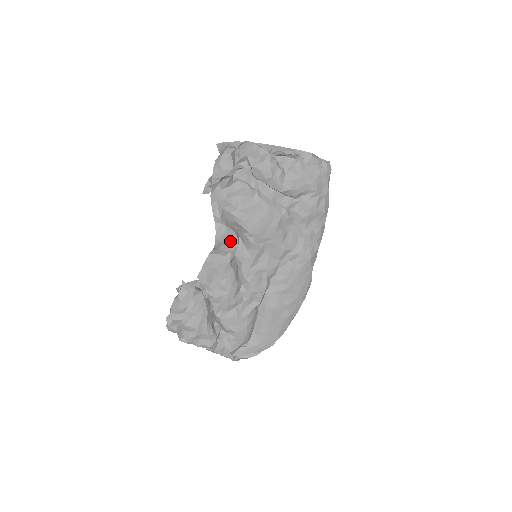
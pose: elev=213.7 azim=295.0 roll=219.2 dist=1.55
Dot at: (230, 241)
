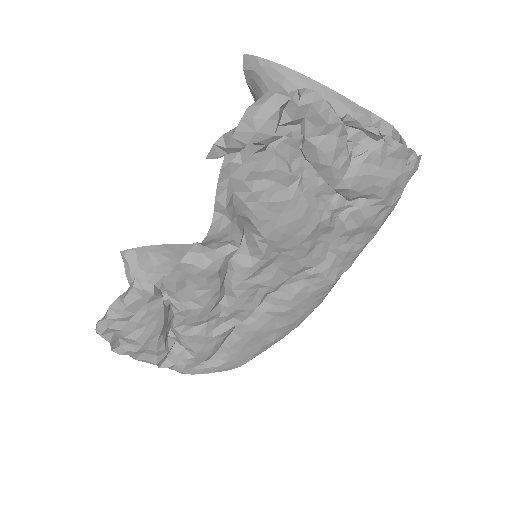
Dot at: (229, 240)
